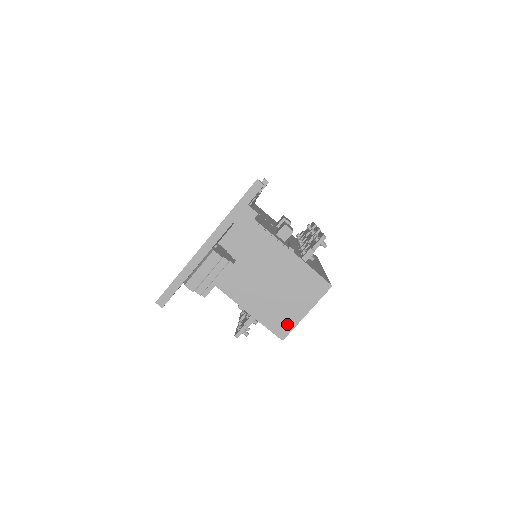
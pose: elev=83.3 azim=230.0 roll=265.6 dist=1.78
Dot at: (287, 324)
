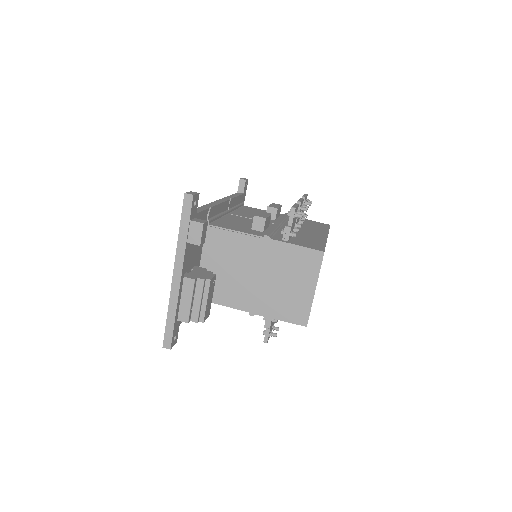
Dot at: (302, 309)
